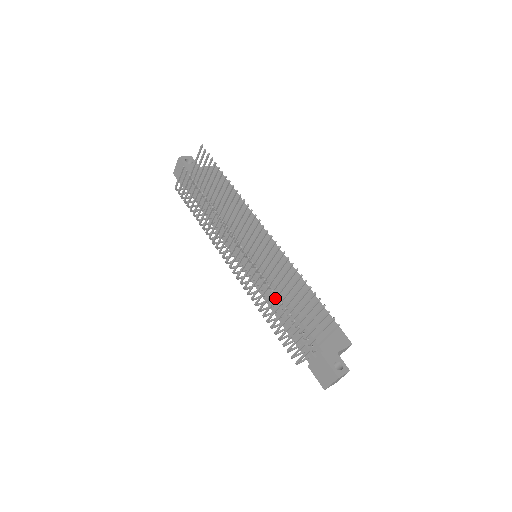
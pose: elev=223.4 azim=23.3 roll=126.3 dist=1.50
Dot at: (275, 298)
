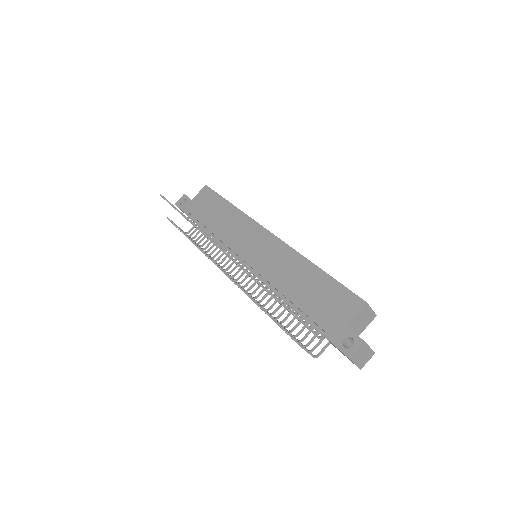
Dot at: (257, 305)
